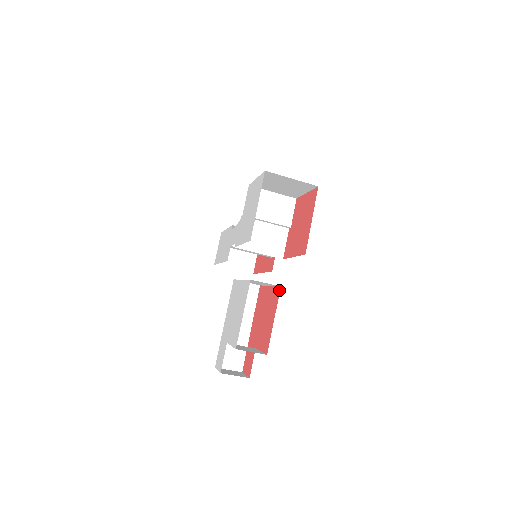
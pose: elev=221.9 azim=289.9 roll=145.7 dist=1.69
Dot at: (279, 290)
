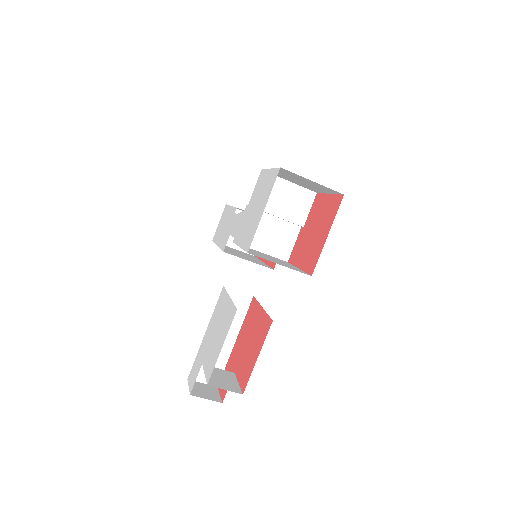
Dot at: (270, 324)
